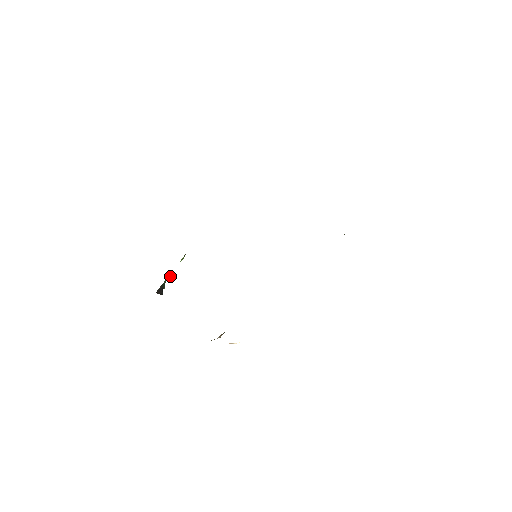
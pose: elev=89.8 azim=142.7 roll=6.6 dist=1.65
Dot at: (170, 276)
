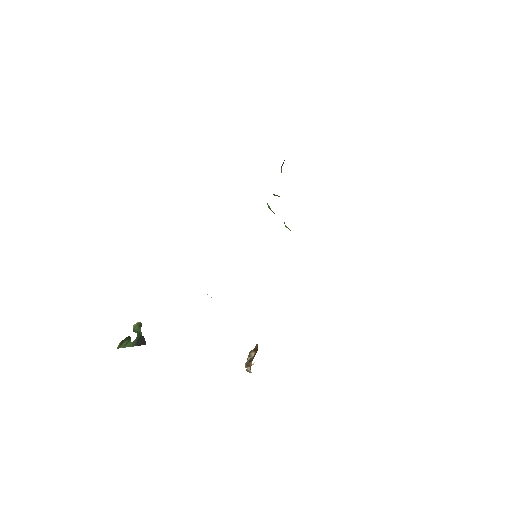
Dot at: (140, 325)
